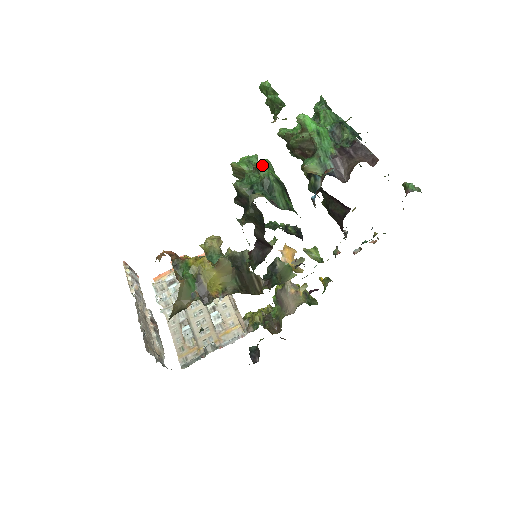
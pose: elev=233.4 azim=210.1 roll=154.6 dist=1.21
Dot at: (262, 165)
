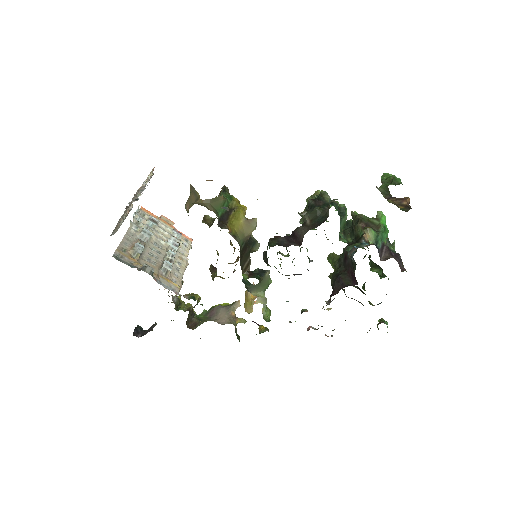
Dot at: occluded
